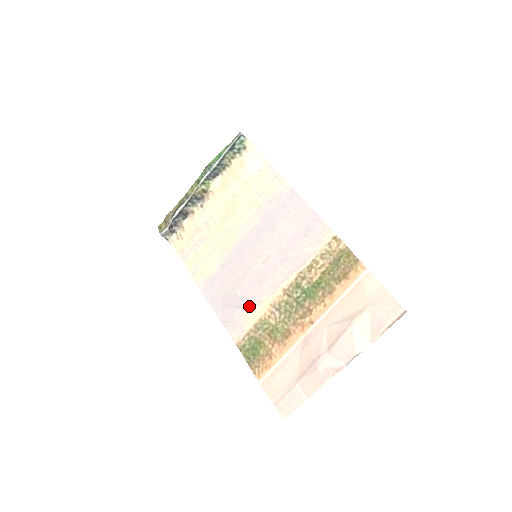
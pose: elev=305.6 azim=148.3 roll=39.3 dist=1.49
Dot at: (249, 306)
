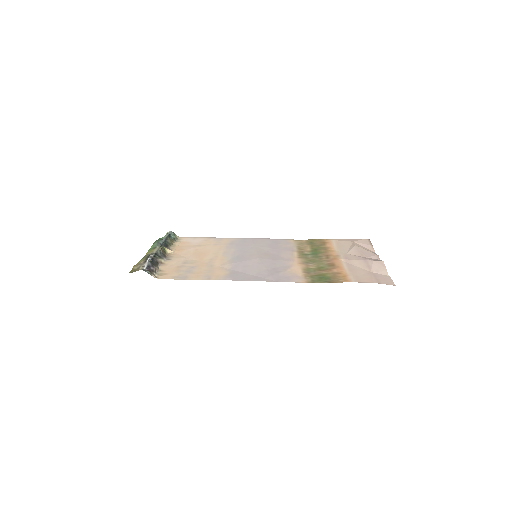
Dot at: (286, 269)
